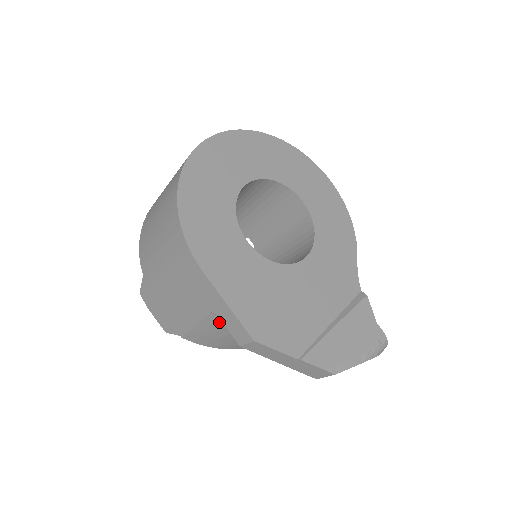
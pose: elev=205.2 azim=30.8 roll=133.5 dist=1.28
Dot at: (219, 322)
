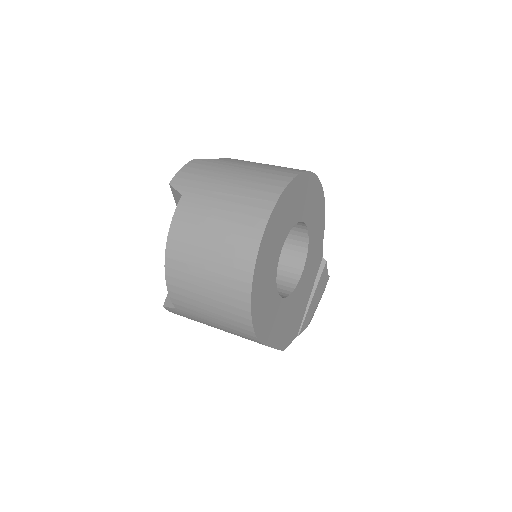
Dot at: occluded
